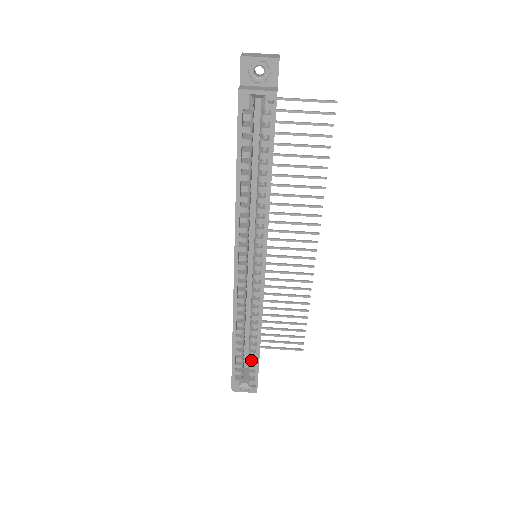
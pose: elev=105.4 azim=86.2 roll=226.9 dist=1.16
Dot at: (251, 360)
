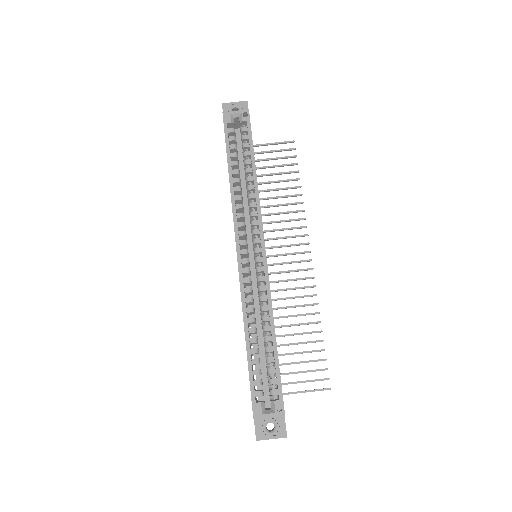
Dot at: (270, 369)
